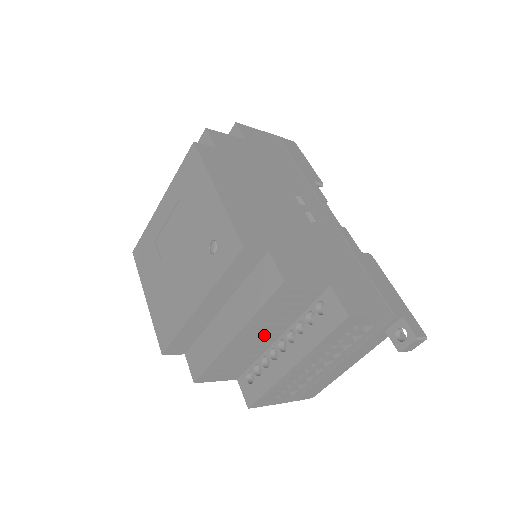
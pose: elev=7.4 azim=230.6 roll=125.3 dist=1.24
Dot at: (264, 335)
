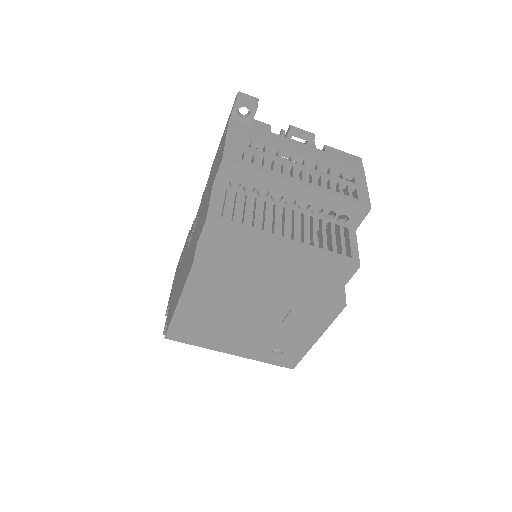
Dot at: occluded
